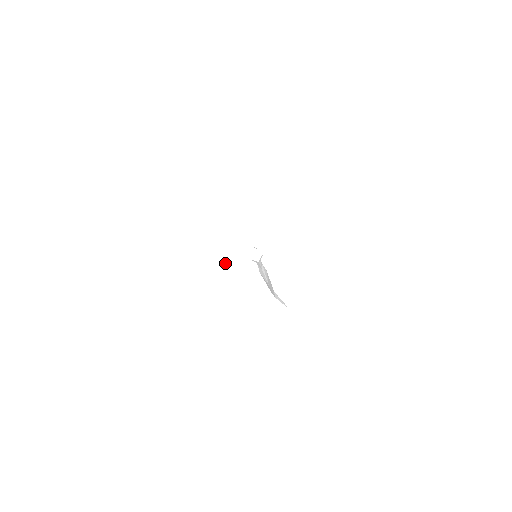
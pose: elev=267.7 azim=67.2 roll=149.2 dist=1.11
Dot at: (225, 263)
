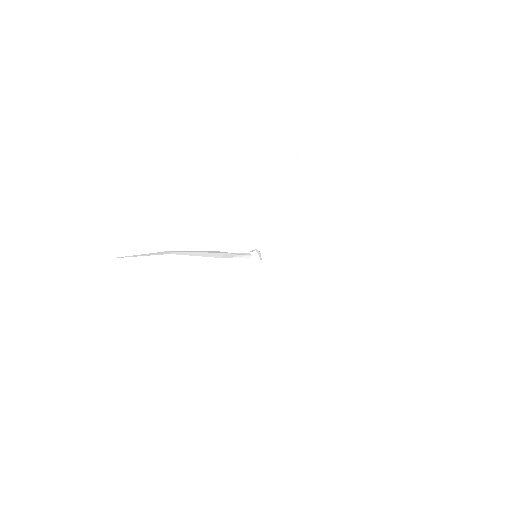
Dot at: (232, 254)
